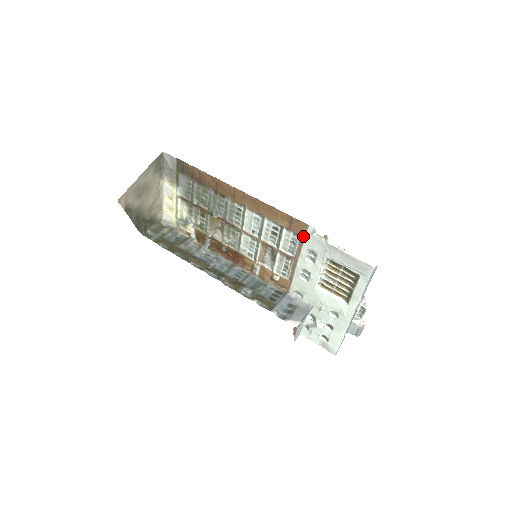
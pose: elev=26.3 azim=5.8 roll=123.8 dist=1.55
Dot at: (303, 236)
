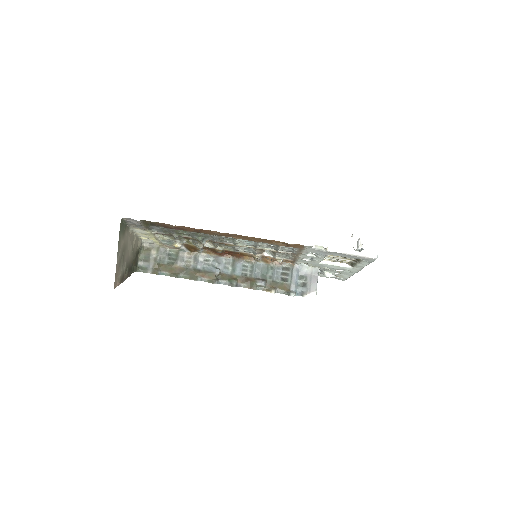
Dot at: (302, 249)
